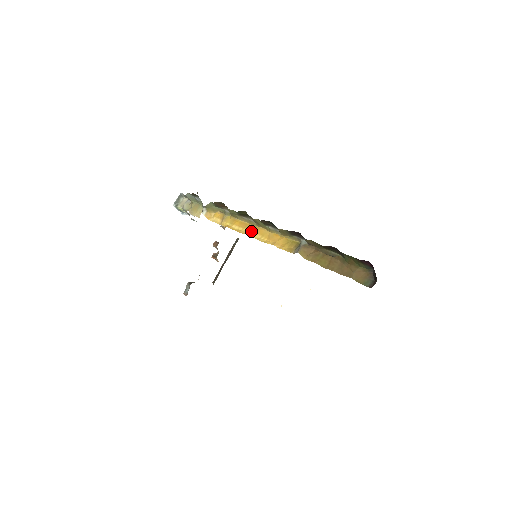
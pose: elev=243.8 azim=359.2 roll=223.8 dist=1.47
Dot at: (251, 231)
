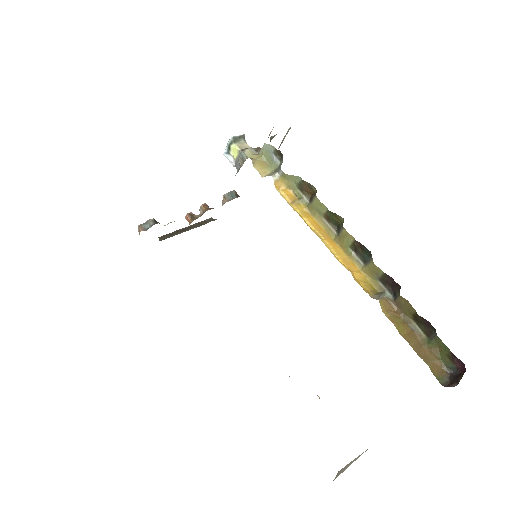
Dot at: (326, 239)
